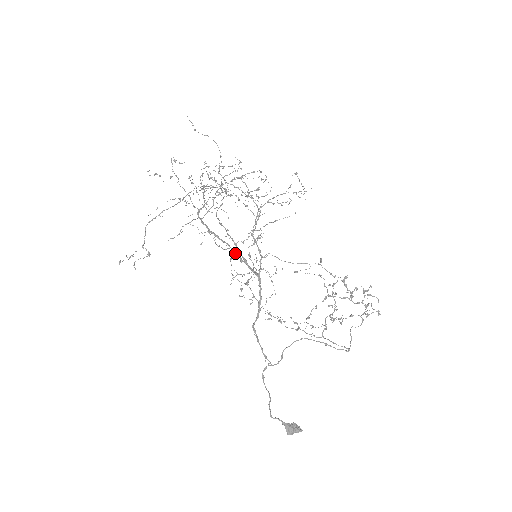
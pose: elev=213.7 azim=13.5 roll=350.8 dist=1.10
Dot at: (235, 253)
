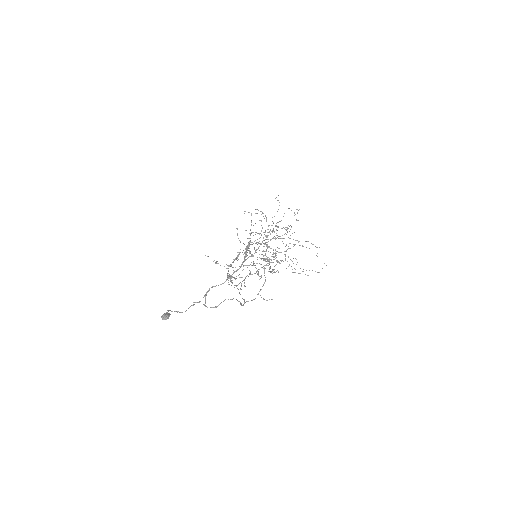
Dot at: occluded
